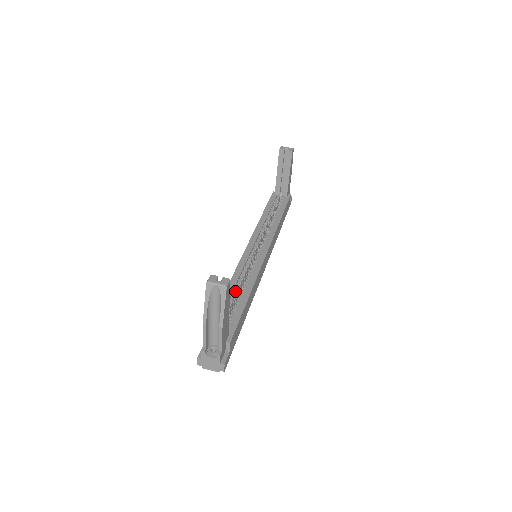
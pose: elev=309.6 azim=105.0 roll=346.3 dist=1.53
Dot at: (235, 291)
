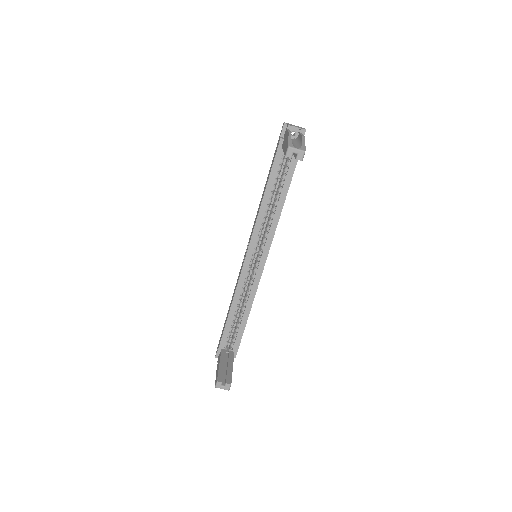
Dot at: (237, 309)
